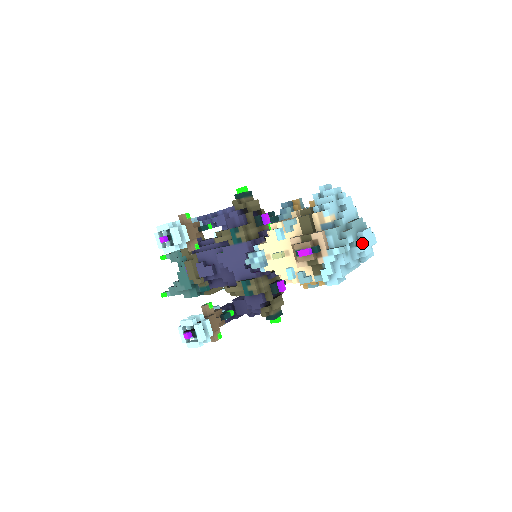
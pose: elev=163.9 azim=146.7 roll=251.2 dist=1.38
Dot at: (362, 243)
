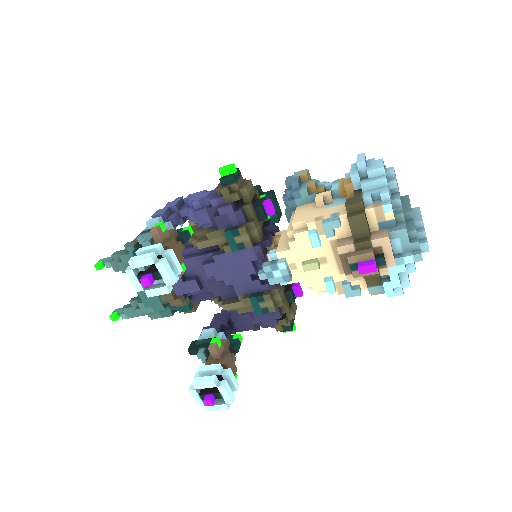
Dot at: occluded
